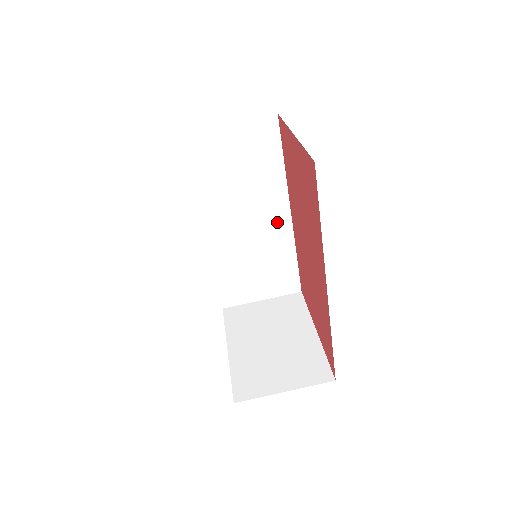
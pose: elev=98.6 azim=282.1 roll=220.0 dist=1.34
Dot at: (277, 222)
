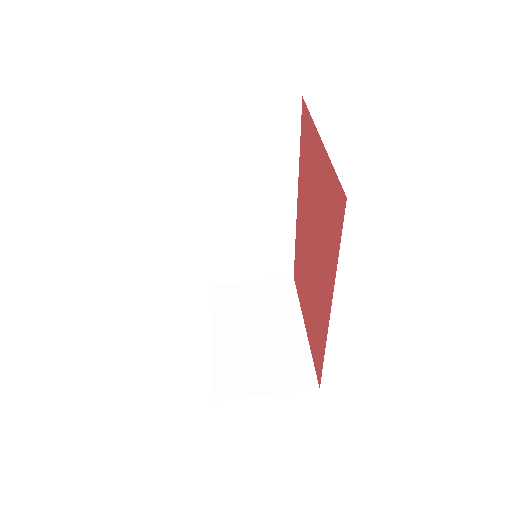
Dot at: (281, 209)
